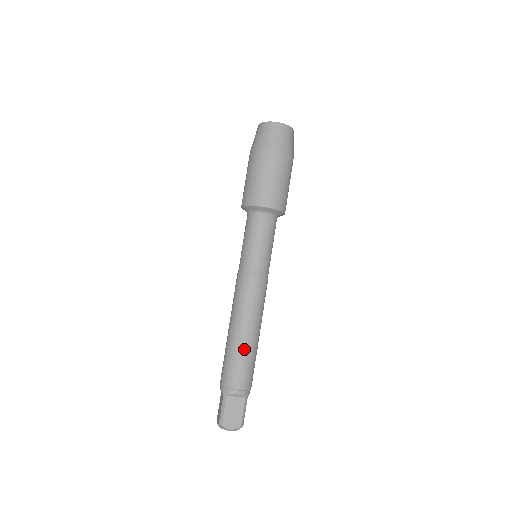
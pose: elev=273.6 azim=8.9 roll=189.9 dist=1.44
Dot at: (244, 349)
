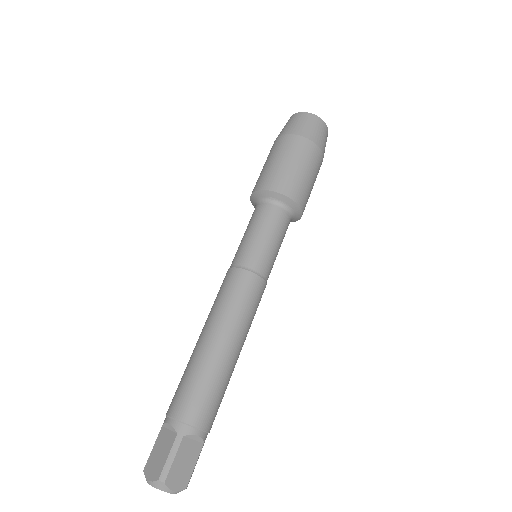
Dot at: (194, 360)
